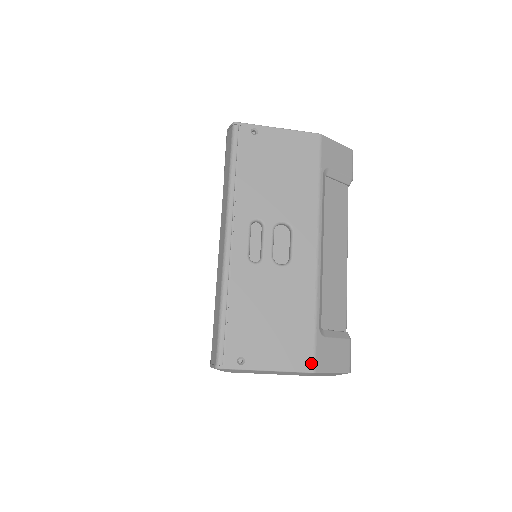
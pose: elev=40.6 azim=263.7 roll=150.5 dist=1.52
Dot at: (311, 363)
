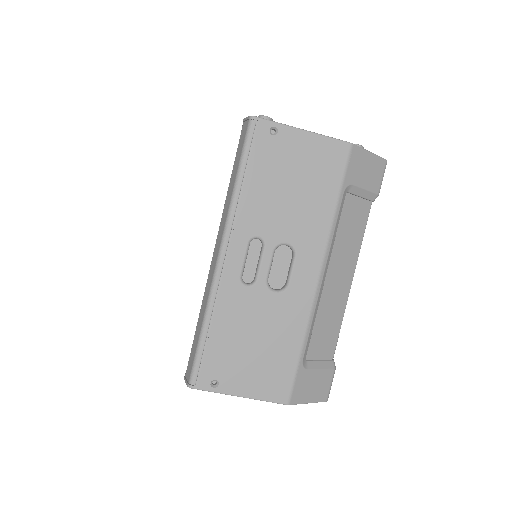
Dot at: (287, 395)
